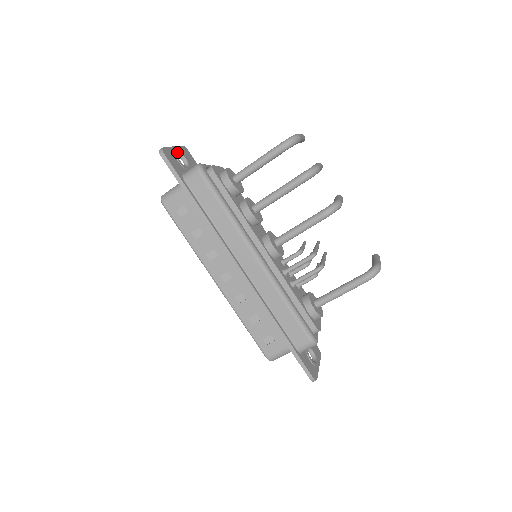
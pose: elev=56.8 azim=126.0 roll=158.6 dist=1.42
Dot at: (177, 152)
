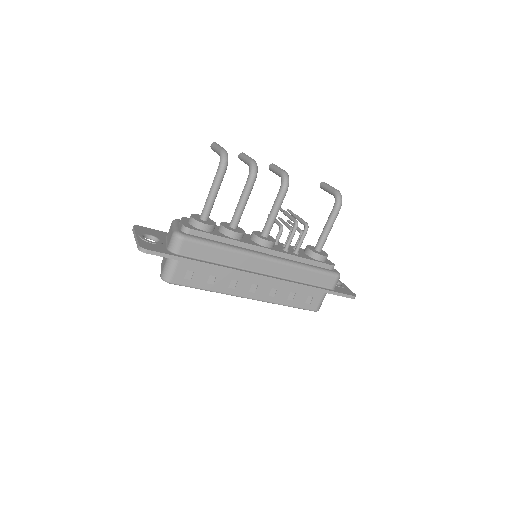
Dot at: (142, 237)
